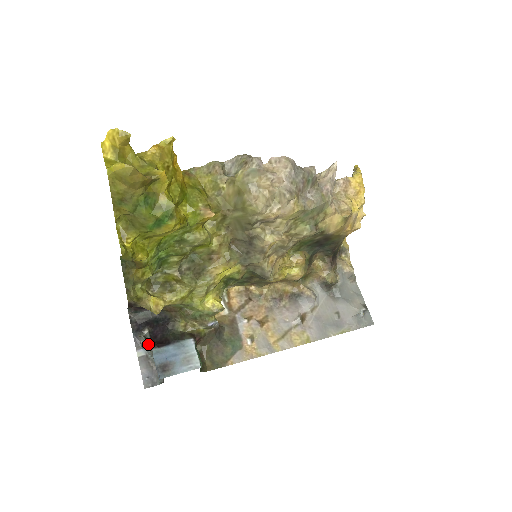
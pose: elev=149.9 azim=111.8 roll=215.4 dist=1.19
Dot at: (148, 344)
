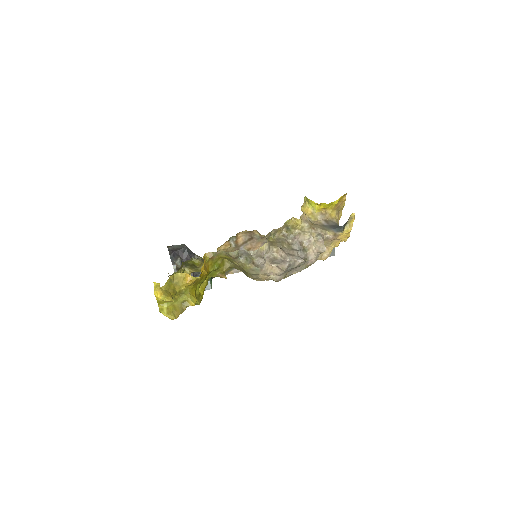
Dot at: occluded
